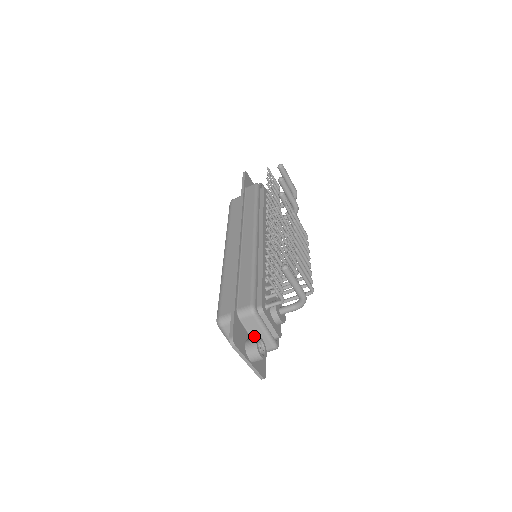
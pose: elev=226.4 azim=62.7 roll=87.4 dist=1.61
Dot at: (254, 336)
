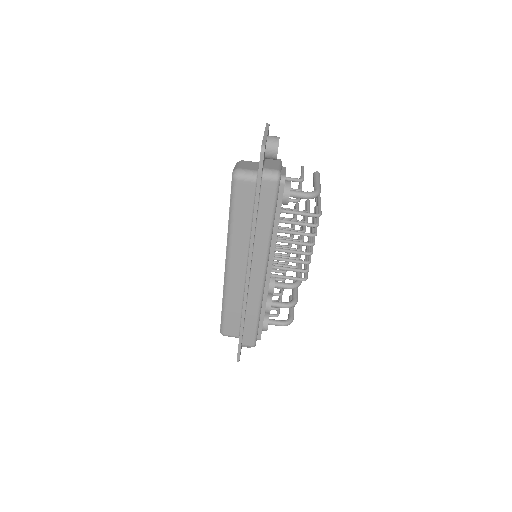
Dot at: (268, 163)
